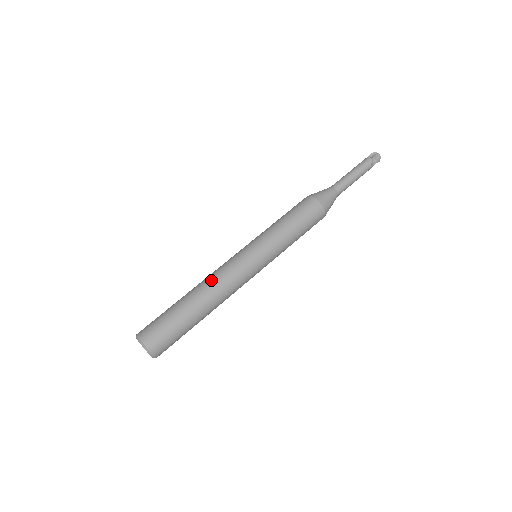
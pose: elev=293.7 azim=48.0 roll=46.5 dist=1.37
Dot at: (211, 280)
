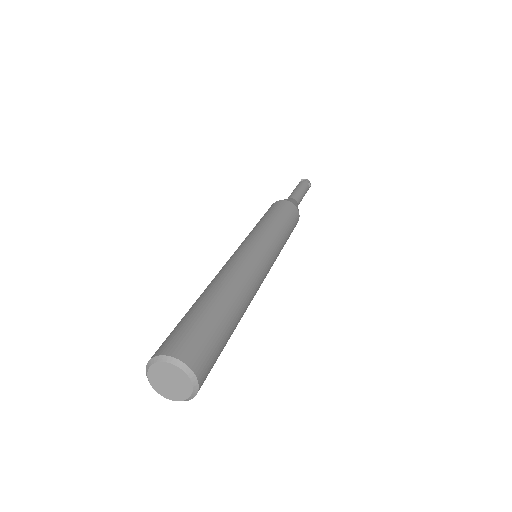
Dot at: (229, 272)
